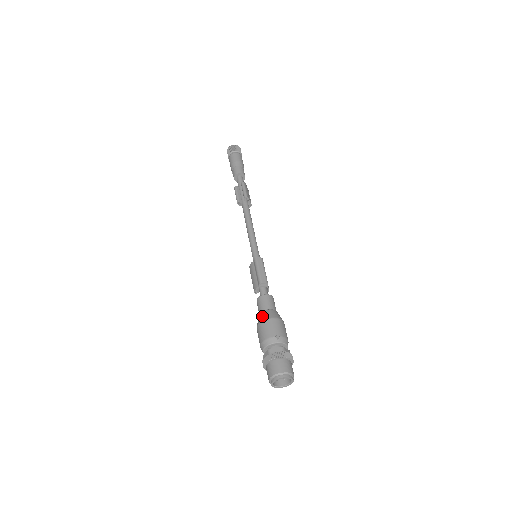
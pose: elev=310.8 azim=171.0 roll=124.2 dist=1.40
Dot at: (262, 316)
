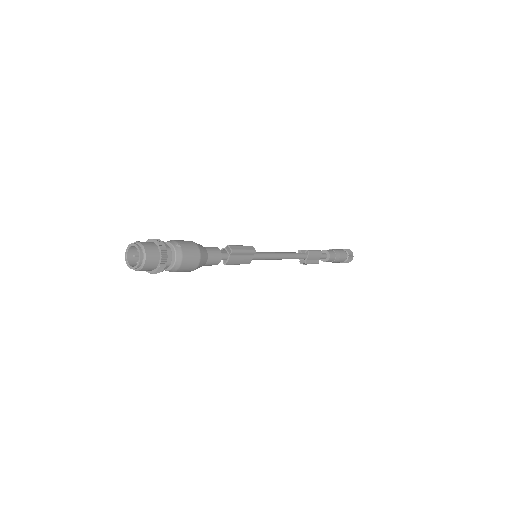
Dot at: occluded
